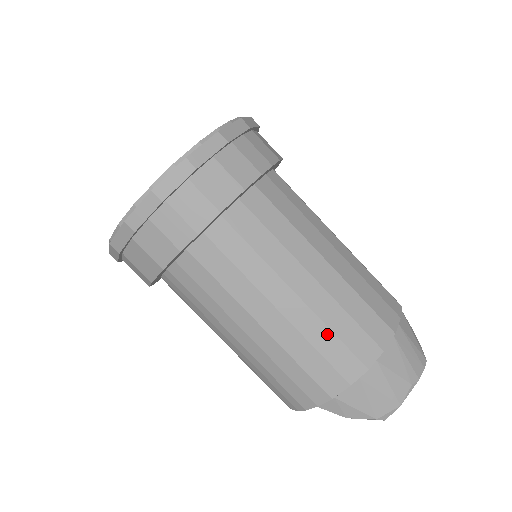
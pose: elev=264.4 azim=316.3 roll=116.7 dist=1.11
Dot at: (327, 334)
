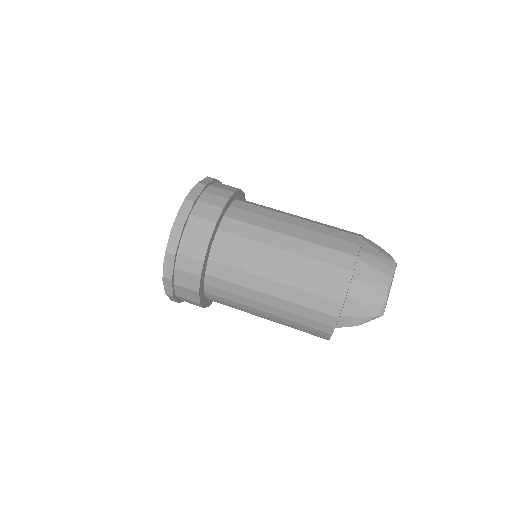
Dot at: (311, 279)
